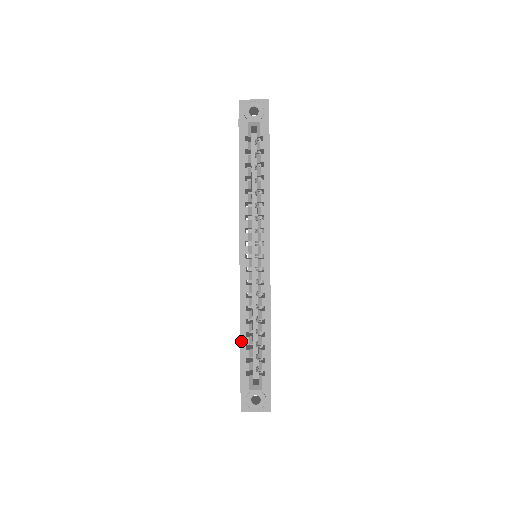
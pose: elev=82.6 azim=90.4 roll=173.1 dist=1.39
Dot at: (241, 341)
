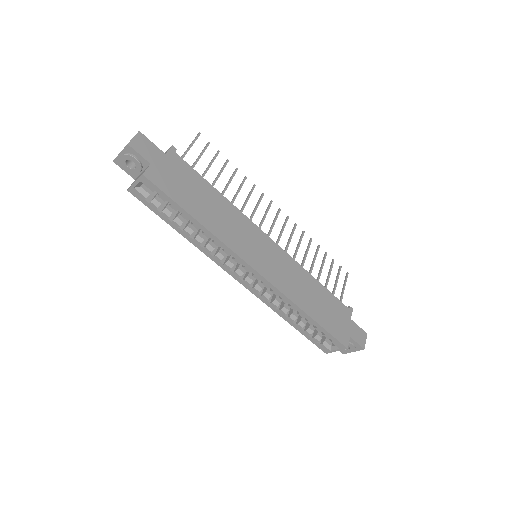
Dot at: (295, 328)
